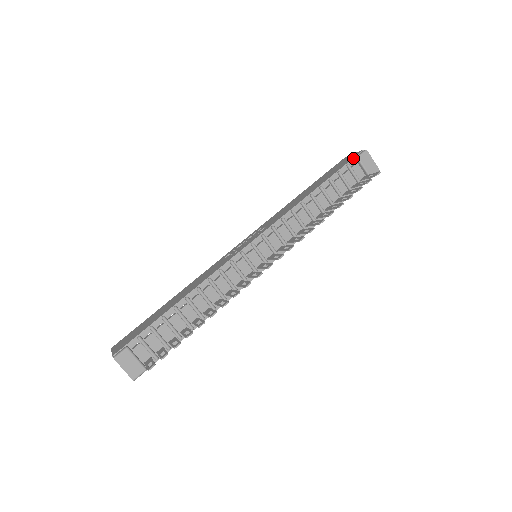
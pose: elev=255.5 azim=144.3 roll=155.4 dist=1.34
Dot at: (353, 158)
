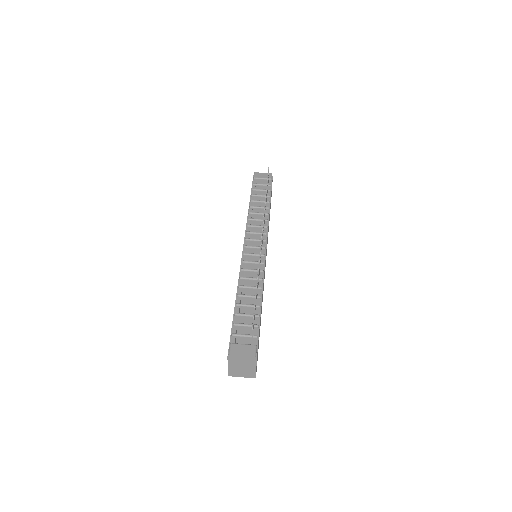
Dot at: (252, 181)
